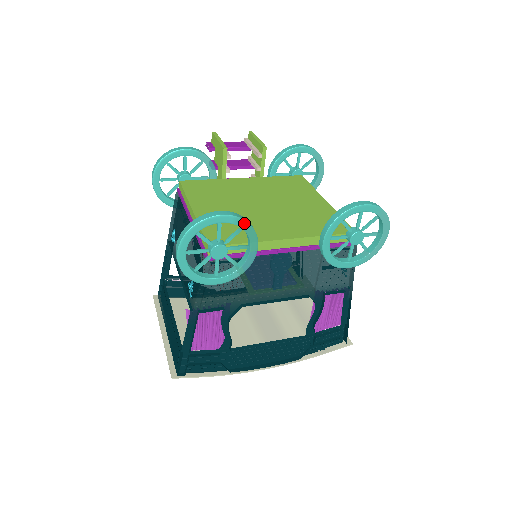
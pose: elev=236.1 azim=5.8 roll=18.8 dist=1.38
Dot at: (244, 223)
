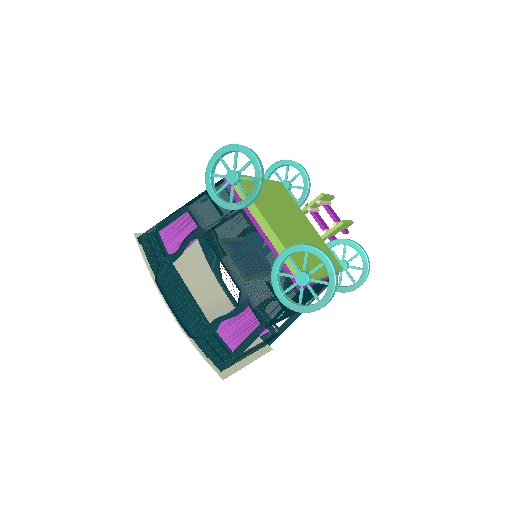
Dot at: (259, 176)
